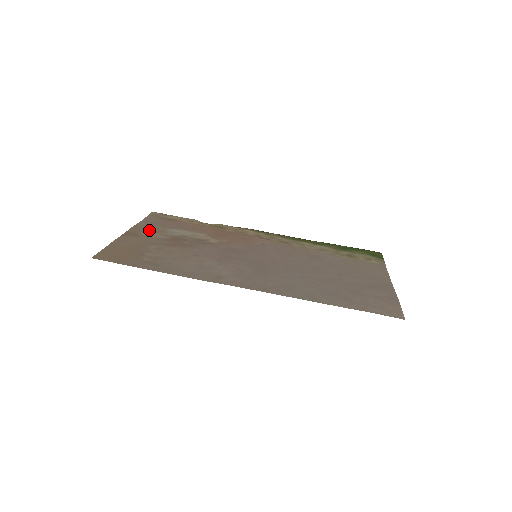
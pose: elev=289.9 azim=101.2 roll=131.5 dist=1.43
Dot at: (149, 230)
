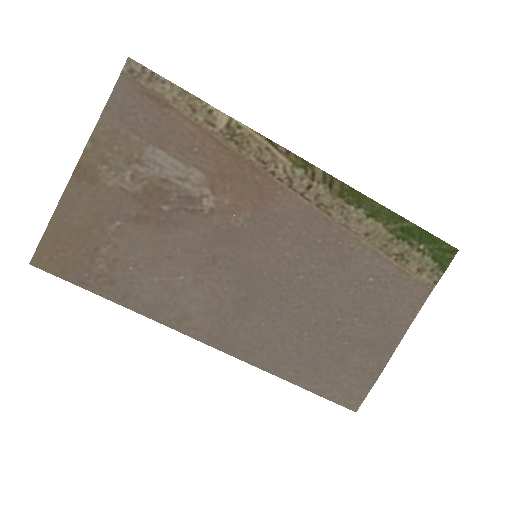
Dot at: (114, 155)
